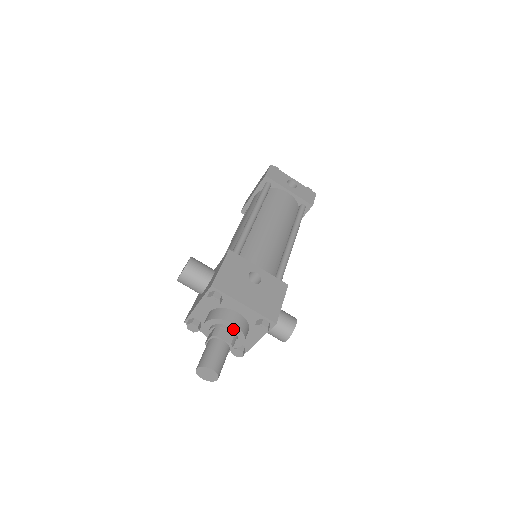
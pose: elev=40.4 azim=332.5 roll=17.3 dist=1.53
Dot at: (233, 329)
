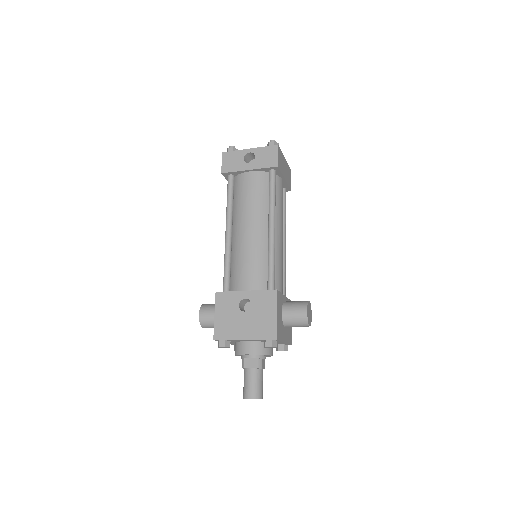
Dot at: (253, 355)
